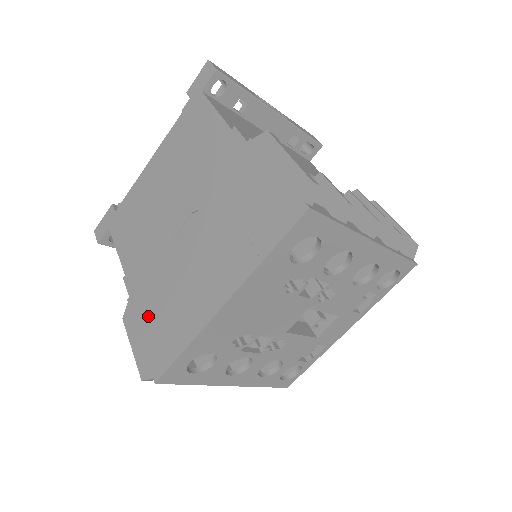
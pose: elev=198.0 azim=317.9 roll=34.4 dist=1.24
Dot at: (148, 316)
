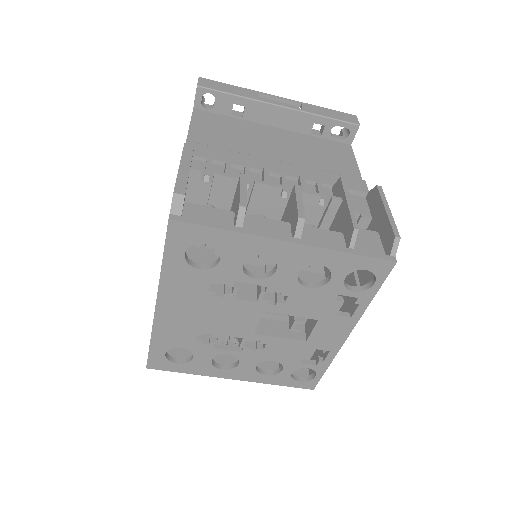
Dot at: occluded
